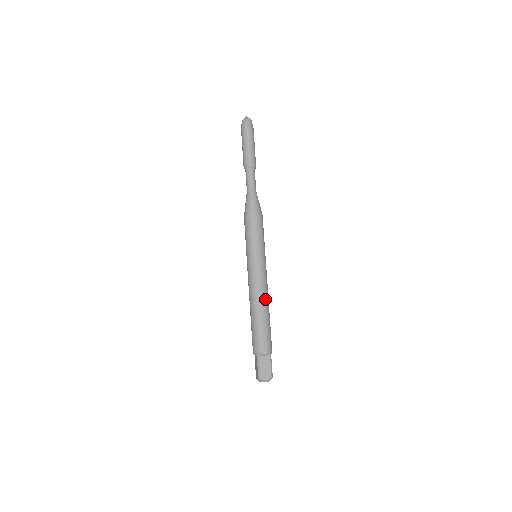
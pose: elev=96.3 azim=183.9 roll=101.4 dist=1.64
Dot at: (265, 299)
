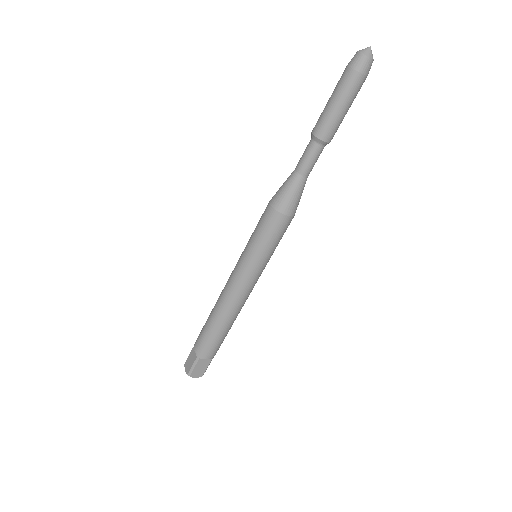
Dot at: (239, 310)
